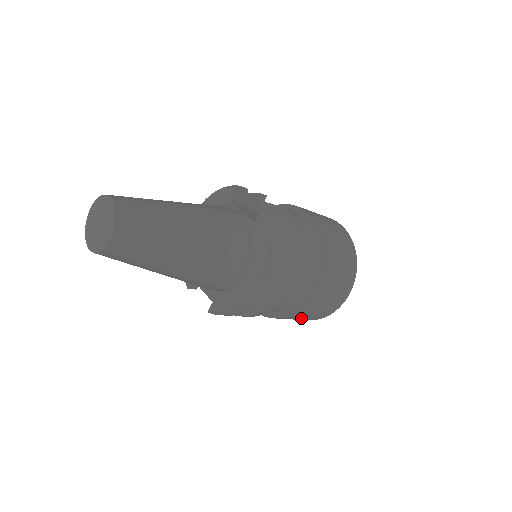
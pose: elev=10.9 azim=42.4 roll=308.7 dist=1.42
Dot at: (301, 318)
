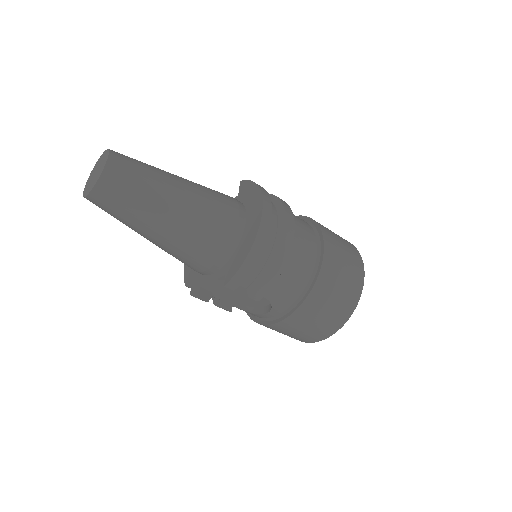
Dot at: (330, 304)
